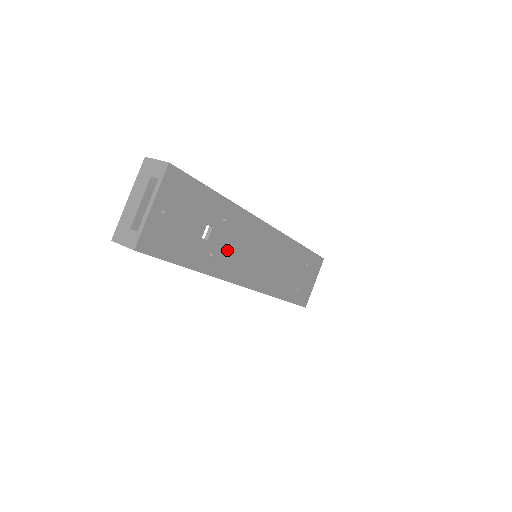
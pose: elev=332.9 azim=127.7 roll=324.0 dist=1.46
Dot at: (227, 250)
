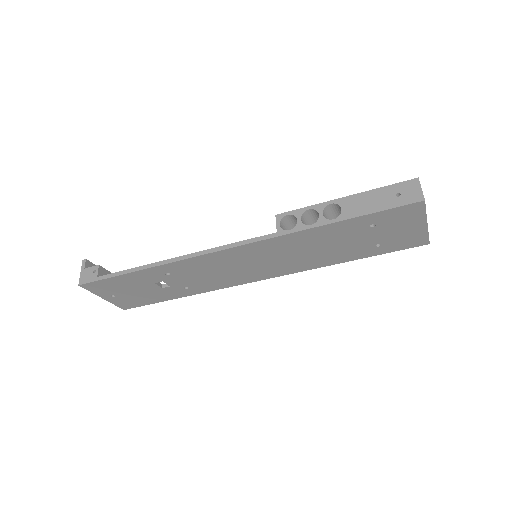
Dot at: (200, 280)
